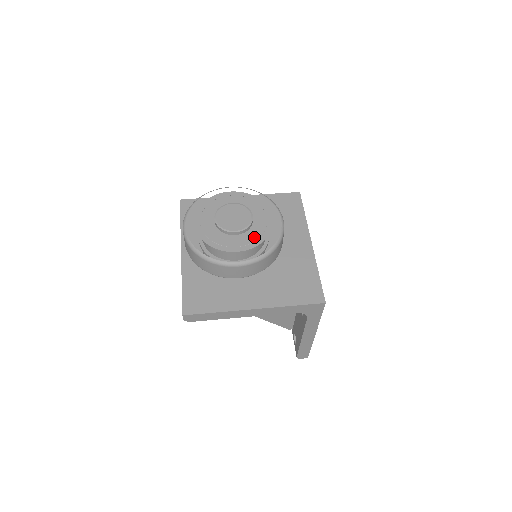
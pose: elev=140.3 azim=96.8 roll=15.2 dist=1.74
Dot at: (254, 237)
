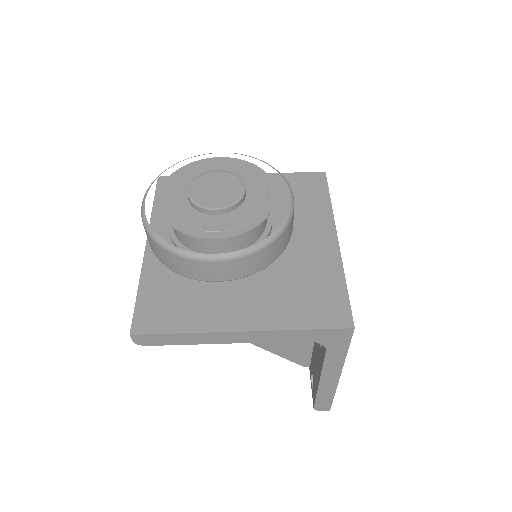
Dot at: (244, 218)
